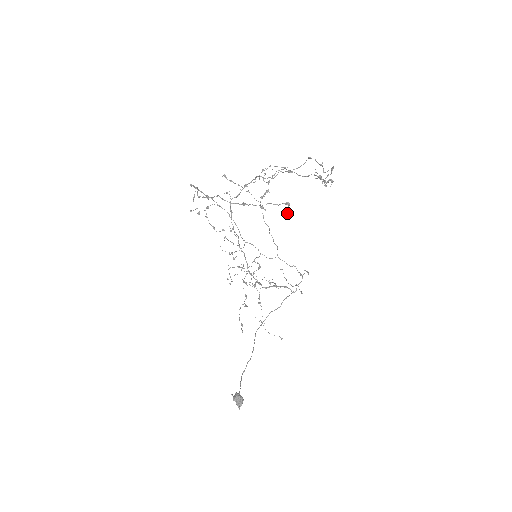
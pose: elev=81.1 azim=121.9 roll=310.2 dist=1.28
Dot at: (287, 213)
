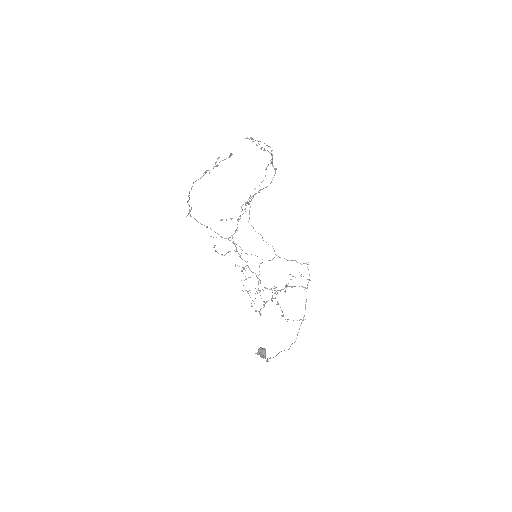
Dot at: (230, 155)
